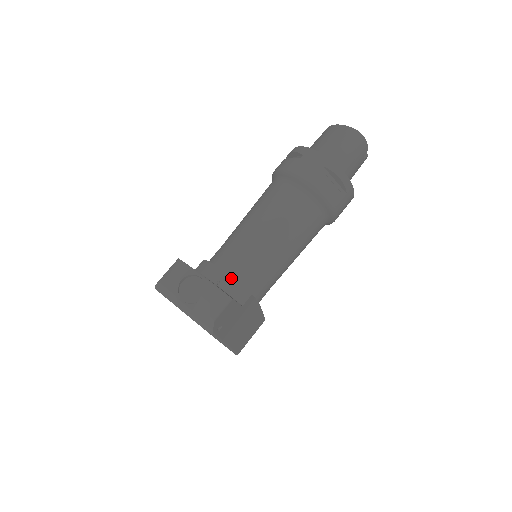
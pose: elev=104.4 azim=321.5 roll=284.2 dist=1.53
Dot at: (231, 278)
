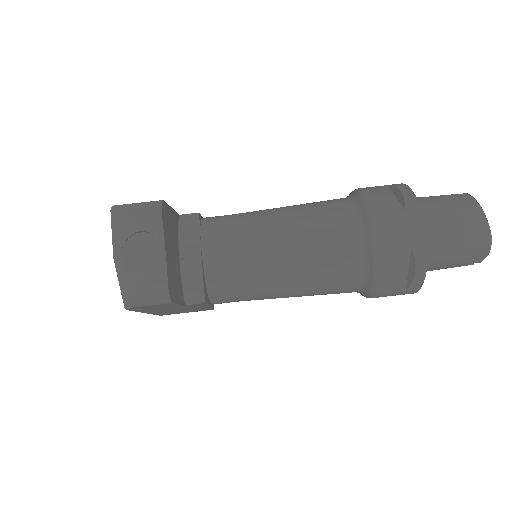
Dot at: (201, 268)
